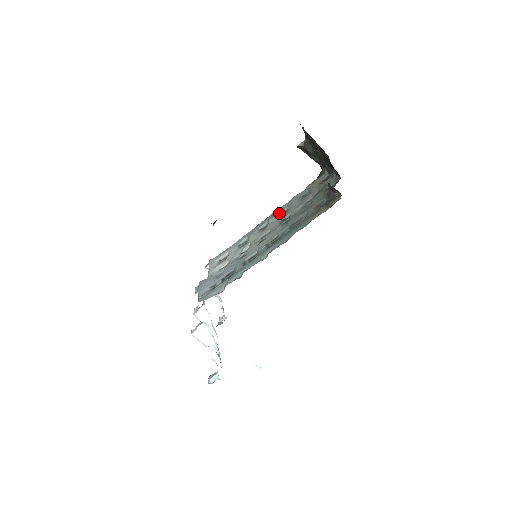
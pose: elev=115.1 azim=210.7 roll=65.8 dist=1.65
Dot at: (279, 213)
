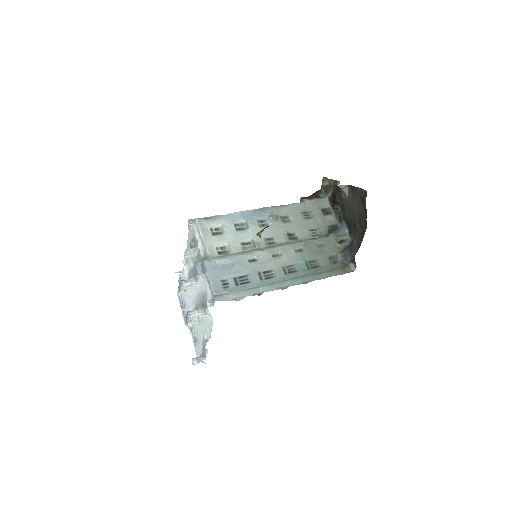
Dot at: (281, 216)
